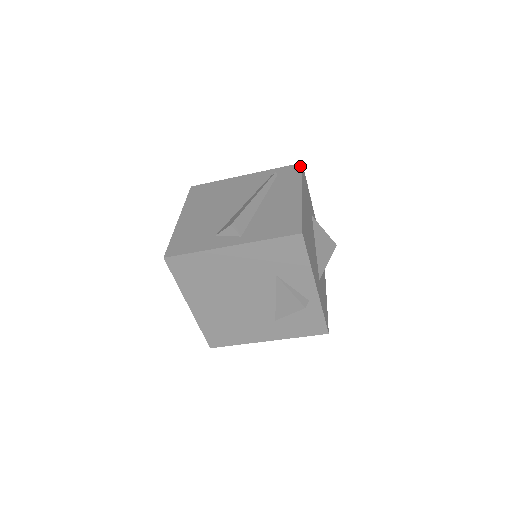
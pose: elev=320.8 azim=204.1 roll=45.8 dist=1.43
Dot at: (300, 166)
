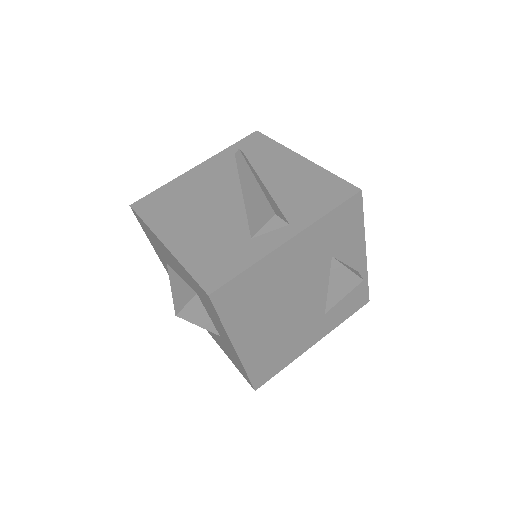
Dot at: (259, 134)
